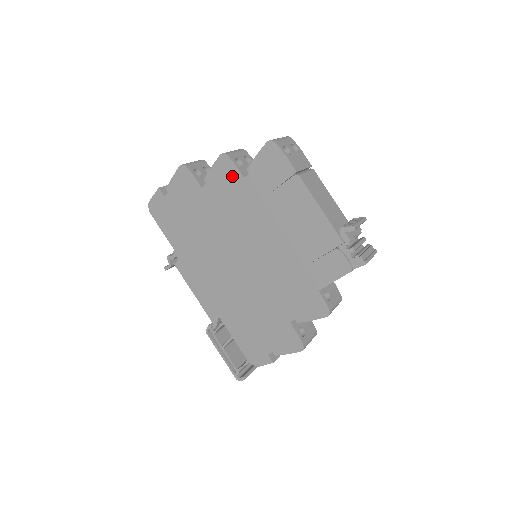
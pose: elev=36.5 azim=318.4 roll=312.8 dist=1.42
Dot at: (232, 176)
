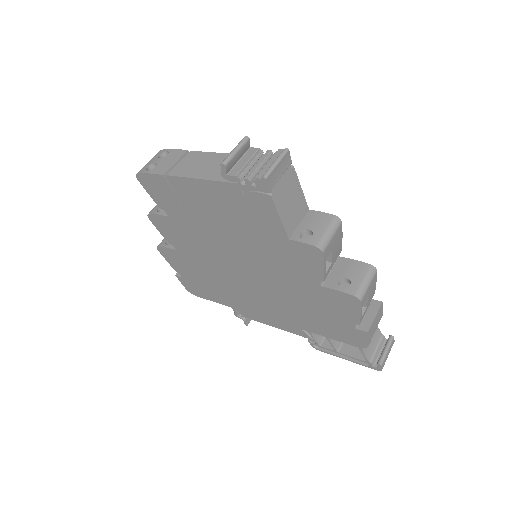
Dot at: (166, 223)
